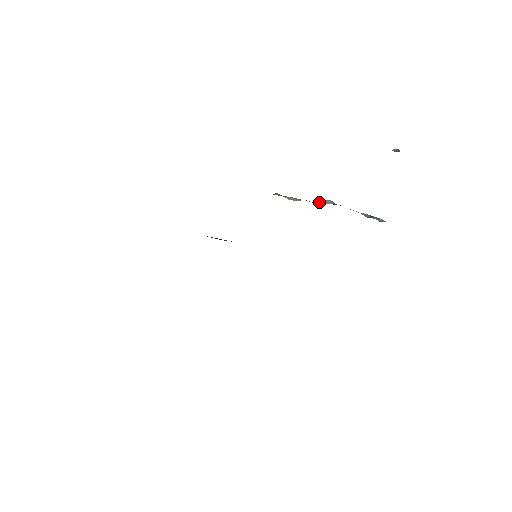
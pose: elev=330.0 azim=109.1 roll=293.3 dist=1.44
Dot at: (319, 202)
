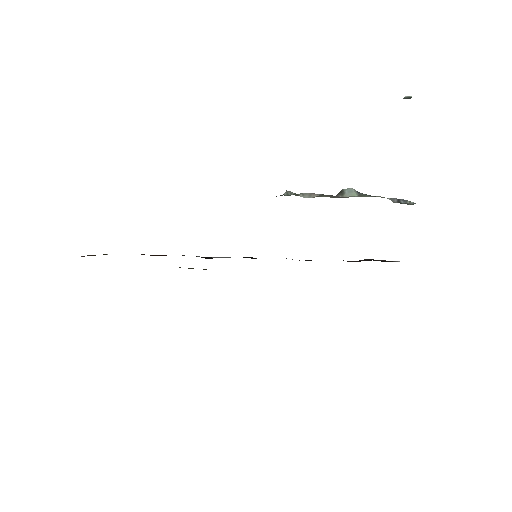
Dot at: (340, 193)
